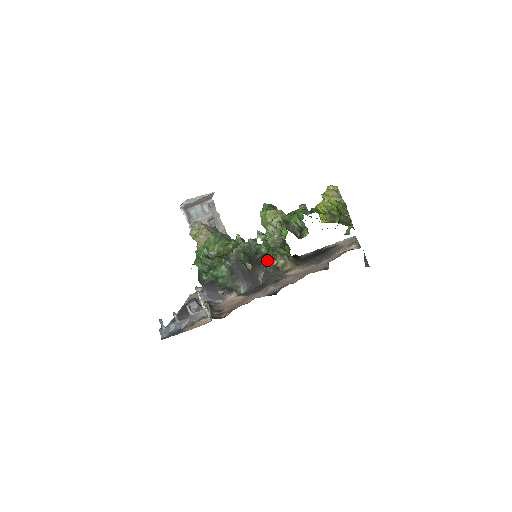
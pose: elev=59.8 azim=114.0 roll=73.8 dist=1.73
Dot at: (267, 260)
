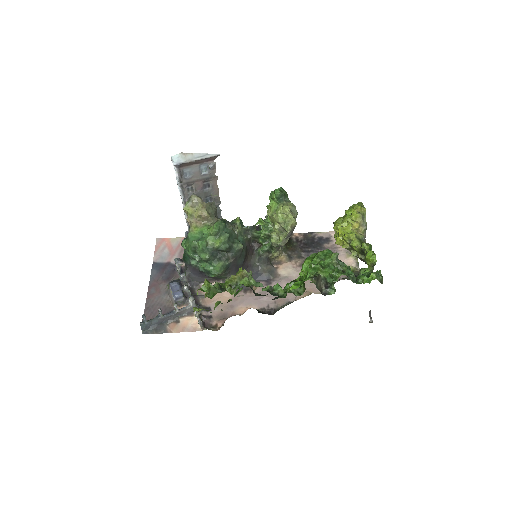
Dot at: (262, 253)
